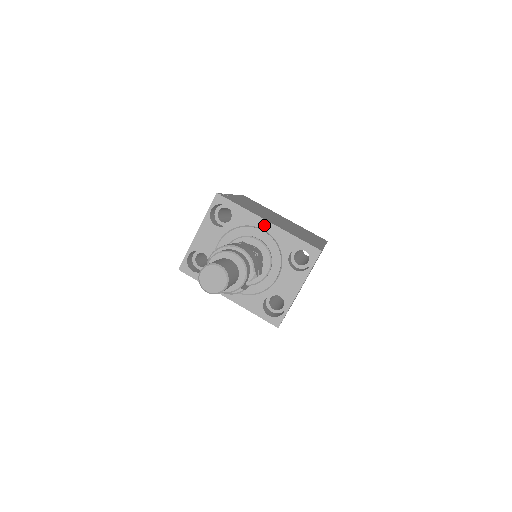
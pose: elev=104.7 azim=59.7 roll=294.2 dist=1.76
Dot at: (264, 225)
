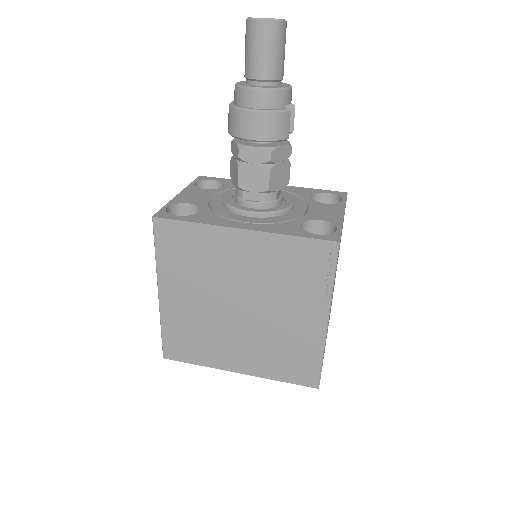
Dot at: occluded
